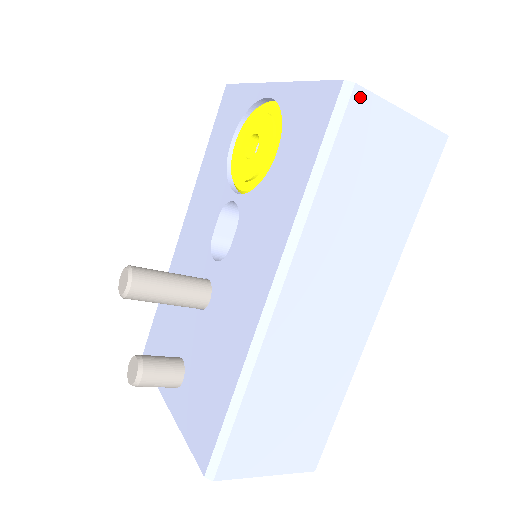
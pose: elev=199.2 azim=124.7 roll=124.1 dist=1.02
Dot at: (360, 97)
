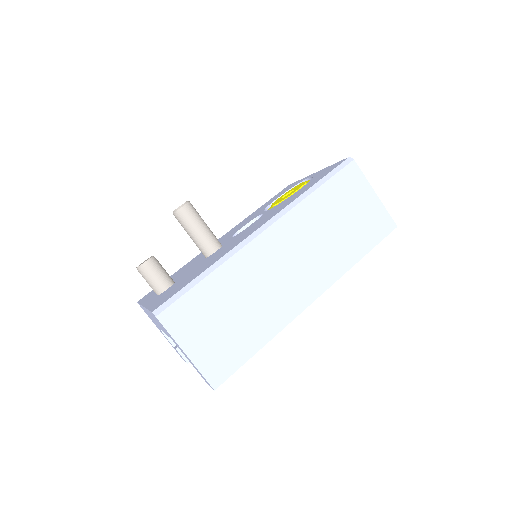
Dot at: (354, 167)
